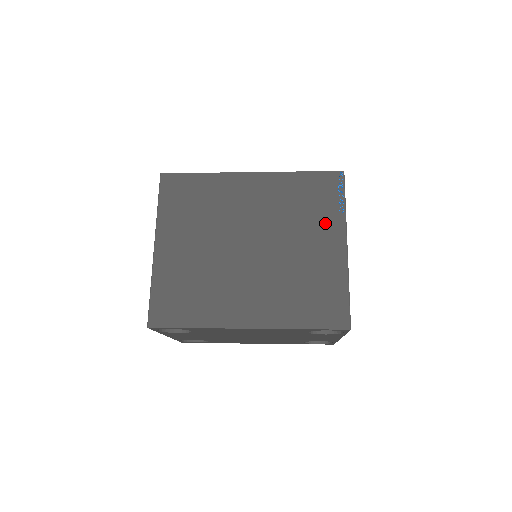
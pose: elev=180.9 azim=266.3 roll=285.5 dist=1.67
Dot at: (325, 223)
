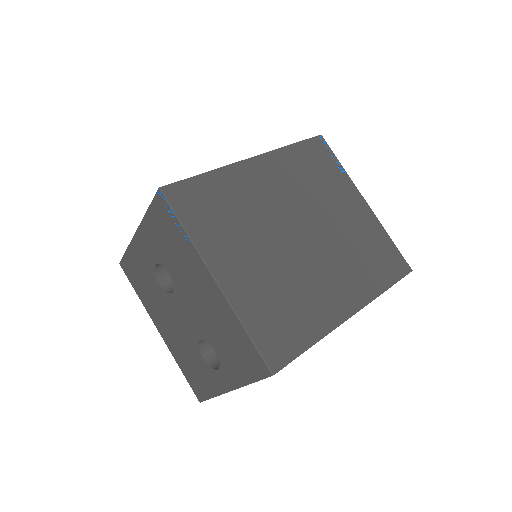
Dot at: (340, 187)
